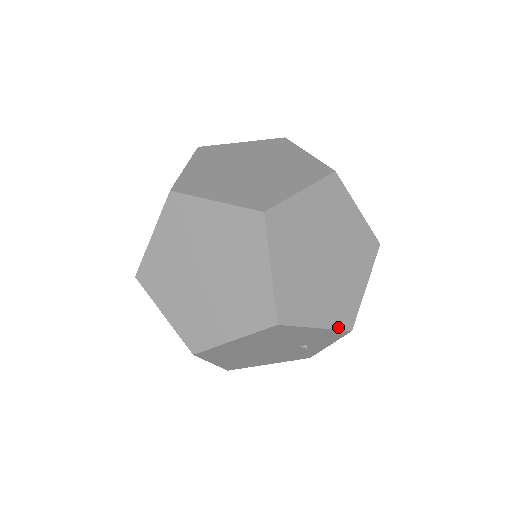
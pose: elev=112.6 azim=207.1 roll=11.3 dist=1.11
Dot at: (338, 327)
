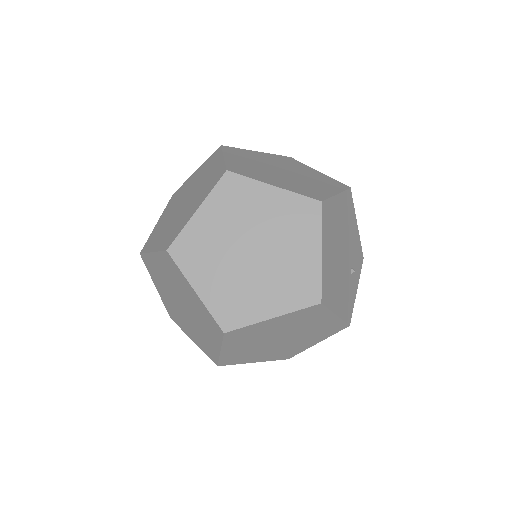
Dot at: (359, 244)
